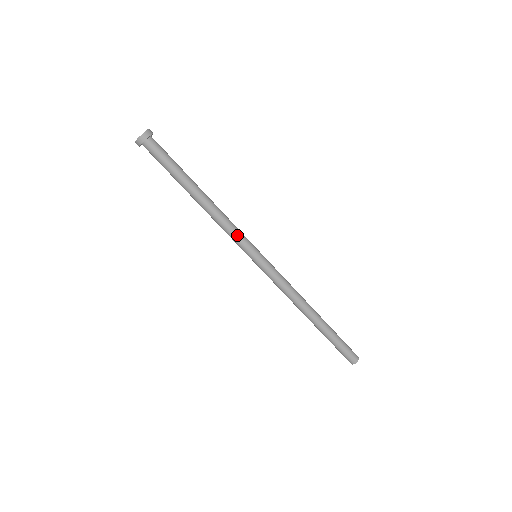
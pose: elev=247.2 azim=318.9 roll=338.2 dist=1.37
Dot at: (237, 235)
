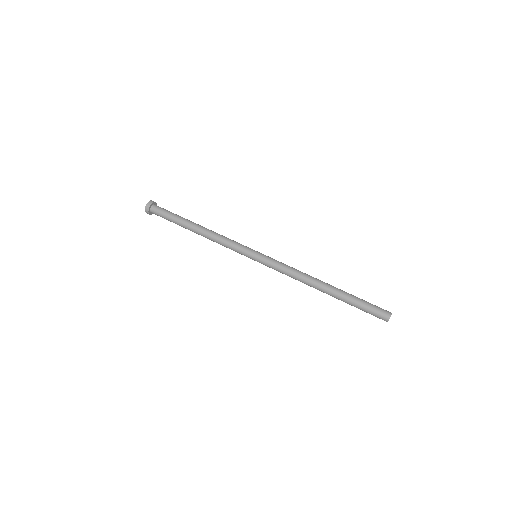
Dot at: (235, 242)
